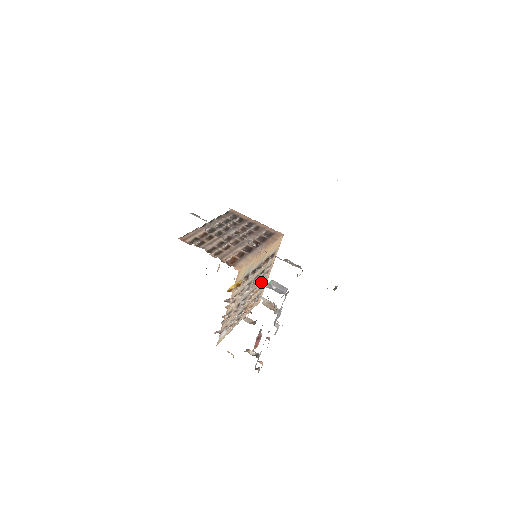
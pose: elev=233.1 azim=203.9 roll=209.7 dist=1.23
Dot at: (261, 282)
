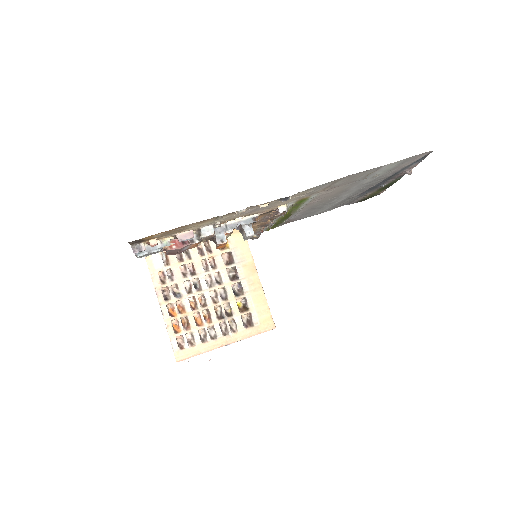
Dot at: (210, 336)
